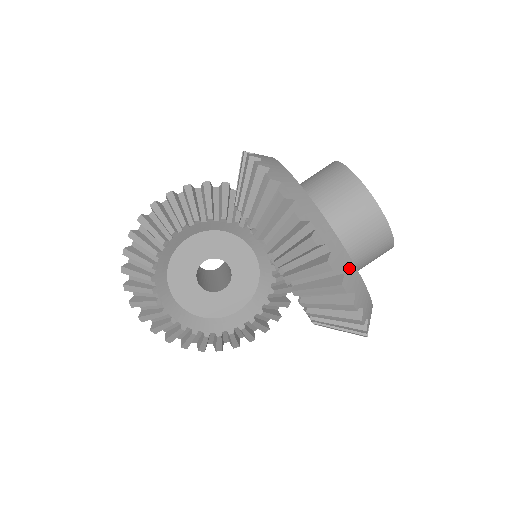
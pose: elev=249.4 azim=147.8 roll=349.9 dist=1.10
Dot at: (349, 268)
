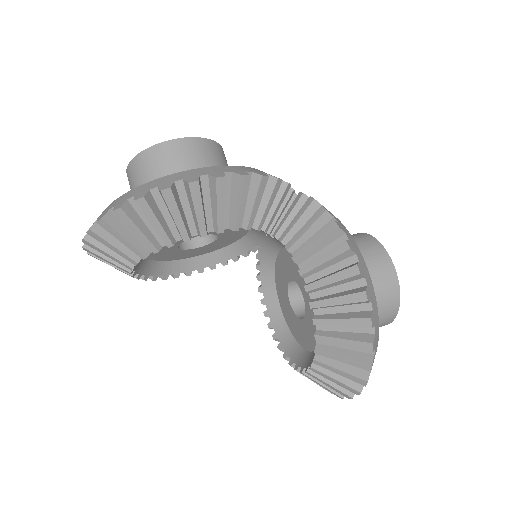
Dot at: occluded
